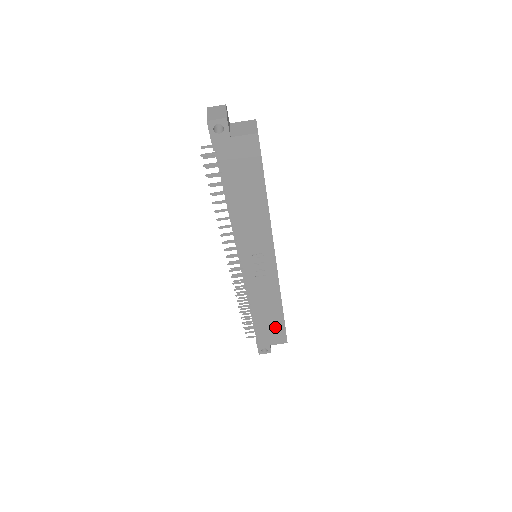
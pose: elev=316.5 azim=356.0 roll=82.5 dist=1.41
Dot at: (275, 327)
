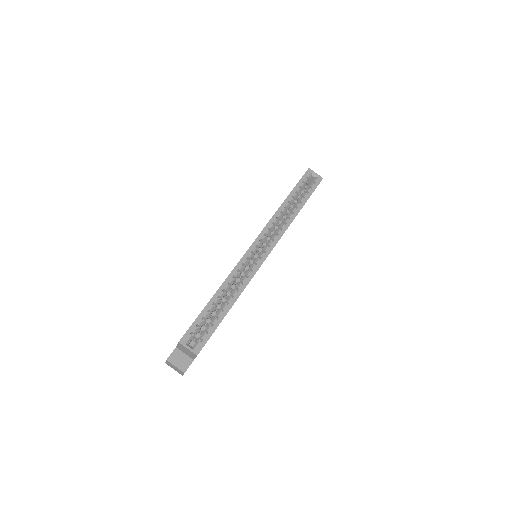
Dot at: occluded
